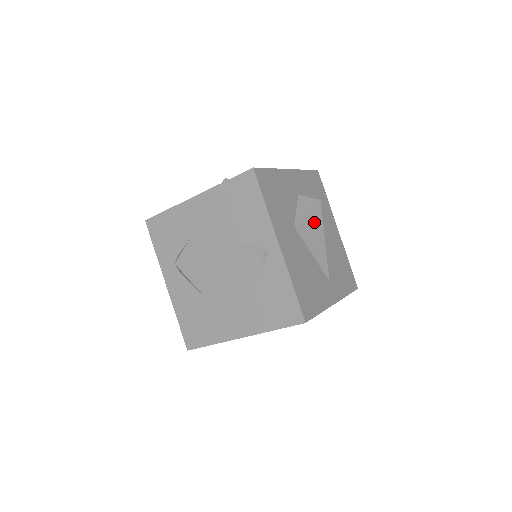
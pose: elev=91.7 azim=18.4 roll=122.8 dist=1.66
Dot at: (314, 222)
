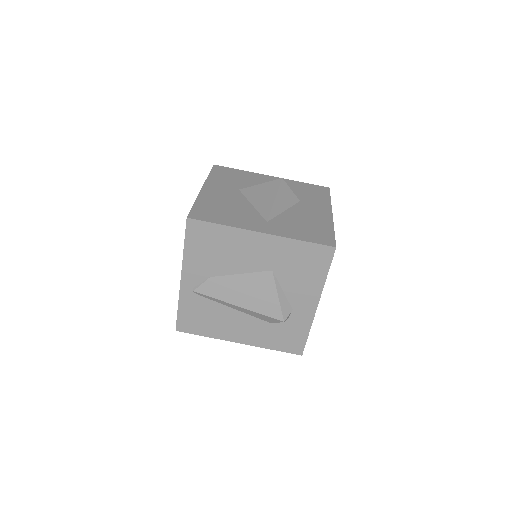
Dot at: (266, 189)
